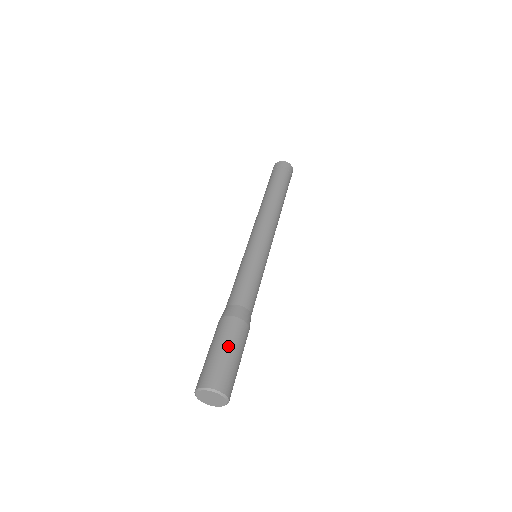
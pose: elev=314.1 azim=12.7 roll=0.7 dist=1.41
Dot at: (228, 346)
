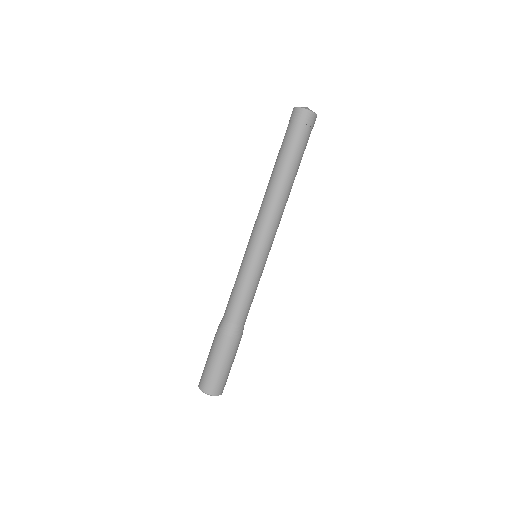
Dot at: (213, 358)
